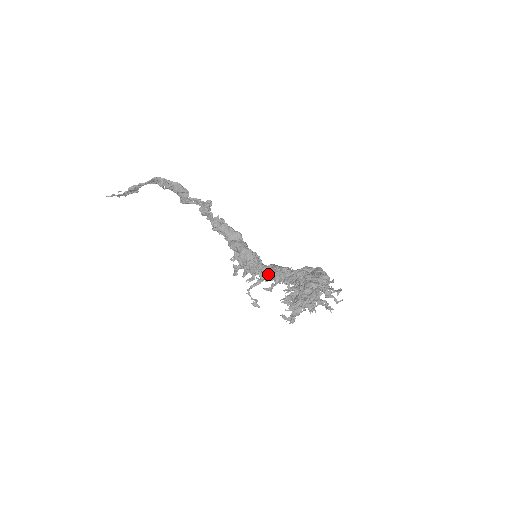
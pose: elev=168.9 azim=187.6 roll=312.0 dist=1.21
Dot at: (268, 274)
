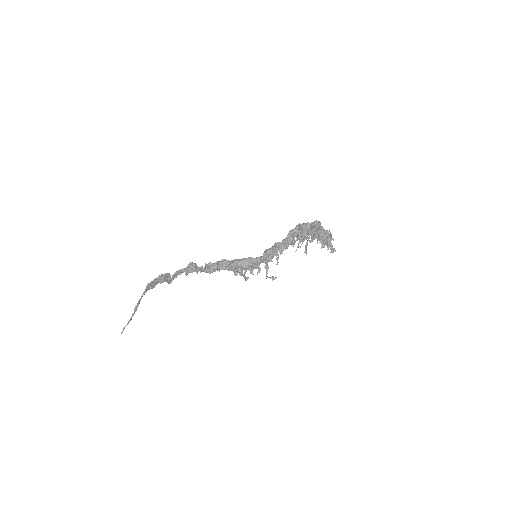
Dot at: (270, 257)
